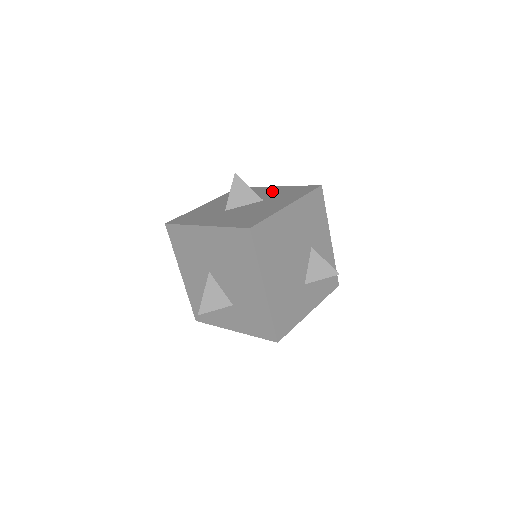
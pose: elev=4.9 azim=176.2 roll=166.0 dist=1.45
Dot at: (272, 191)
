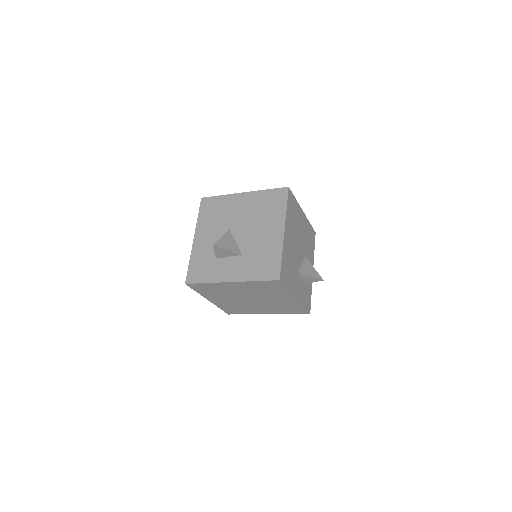
Dot at: occluded
